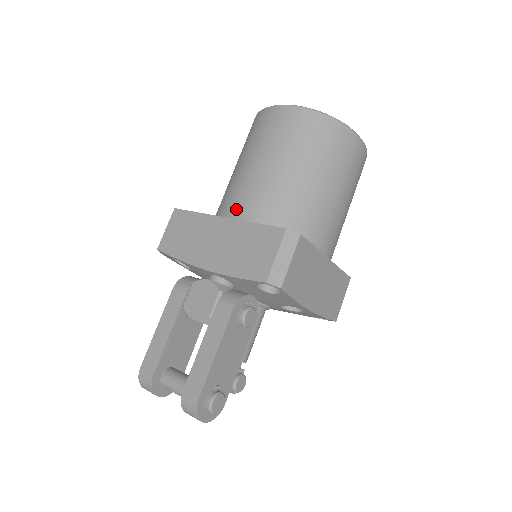
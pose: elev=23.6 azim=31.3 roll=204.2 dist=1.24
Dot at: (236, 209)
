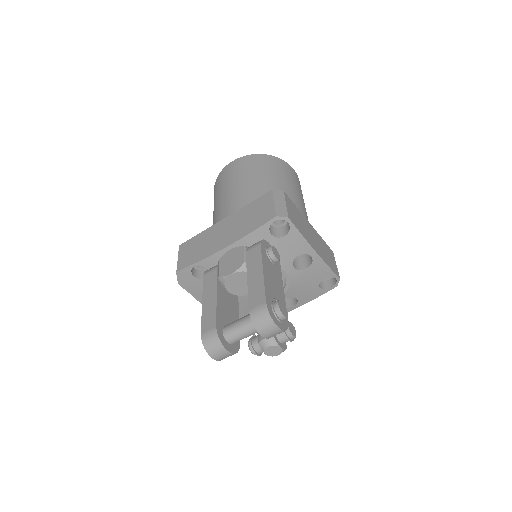
Dot at: (229, 214)
